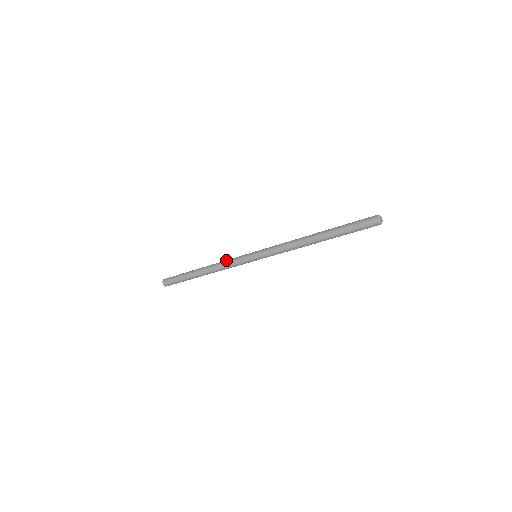
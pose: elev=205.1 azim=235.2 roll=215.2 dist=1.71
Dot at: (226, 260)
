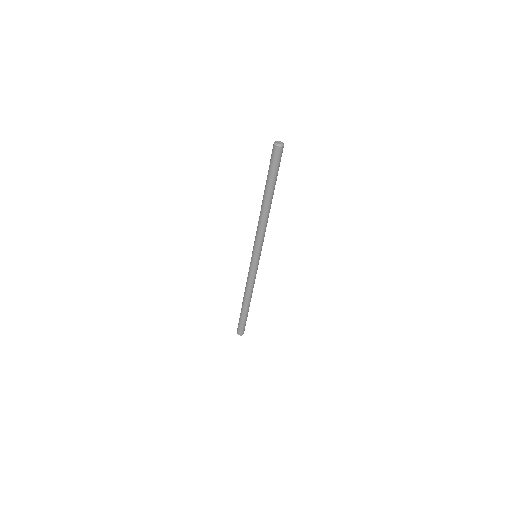
Dot at: occluded
